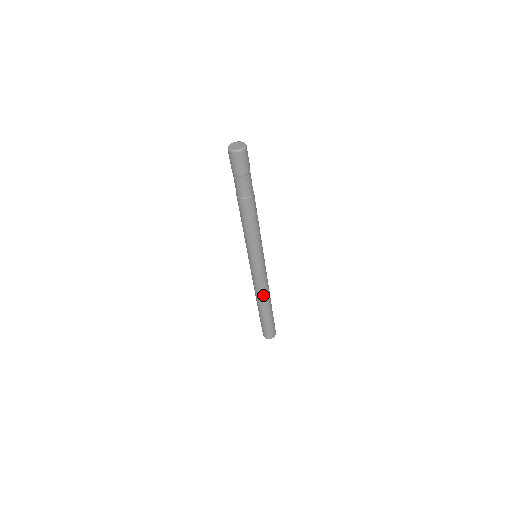
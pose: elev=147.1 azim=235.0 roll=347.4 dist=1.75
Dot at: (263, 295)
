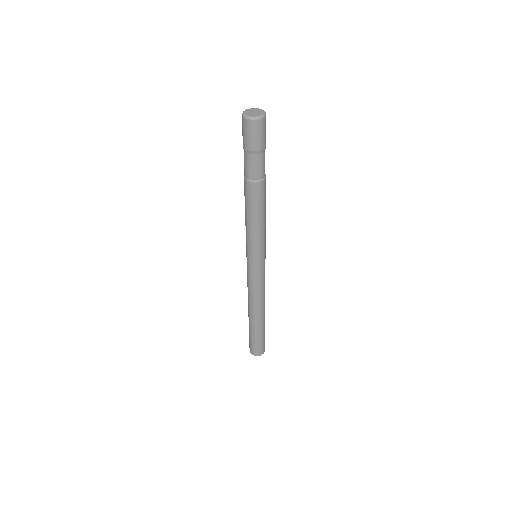
Dot at: (260, 303)
